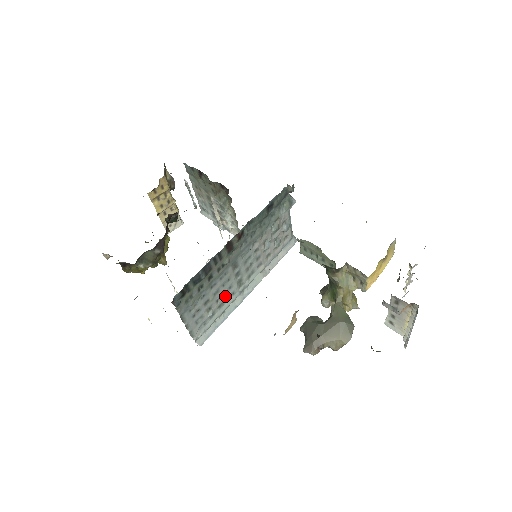
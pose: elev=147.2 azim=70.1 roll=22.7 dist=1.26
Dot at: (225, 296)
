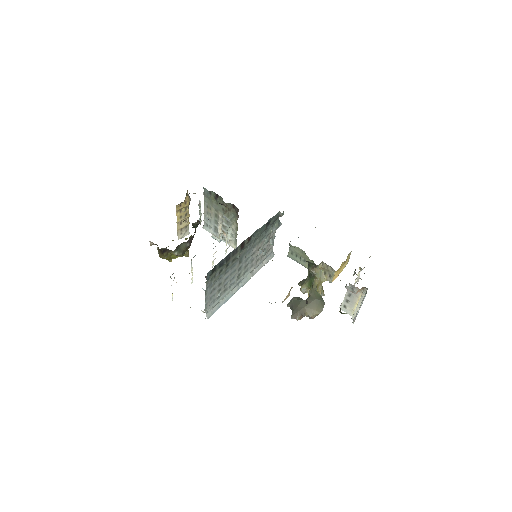
Dot at: (229, 284)
